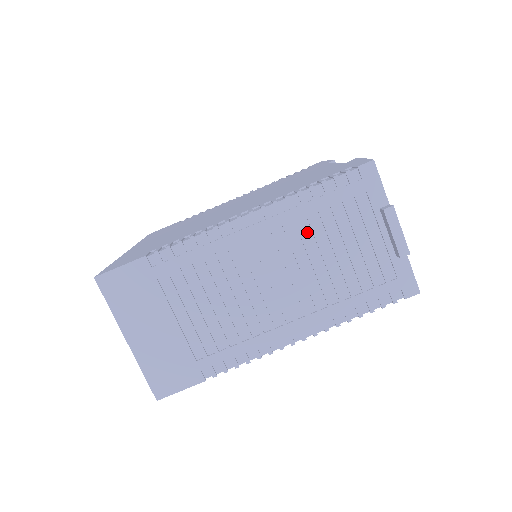
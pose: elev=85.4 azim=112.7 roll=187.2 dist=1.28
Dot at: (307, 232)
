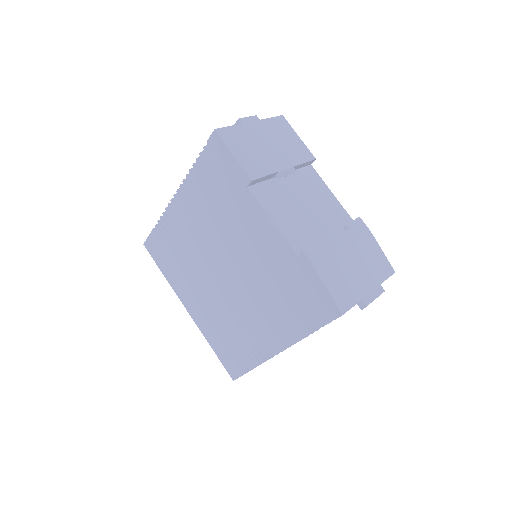
Dot at: occluded
